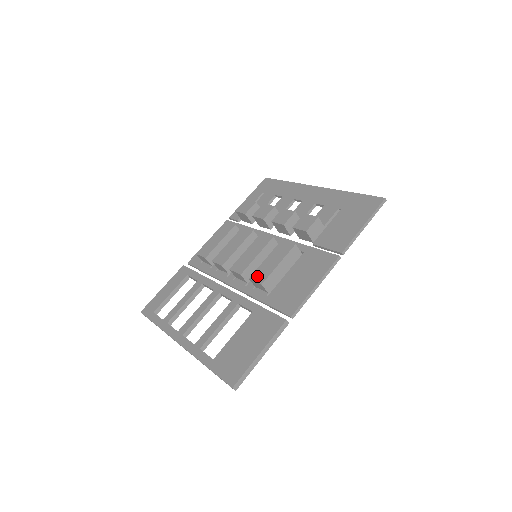
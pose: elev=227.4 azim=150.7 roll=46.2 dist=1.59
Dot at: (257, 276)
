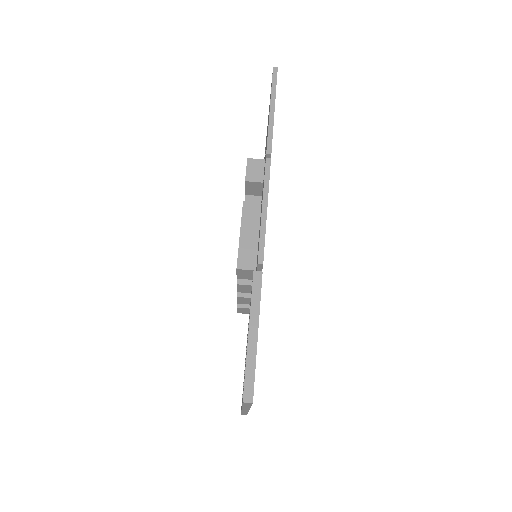
Dot at: occluded
